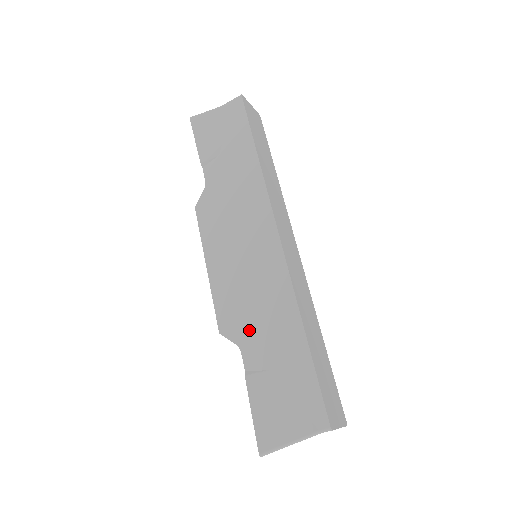
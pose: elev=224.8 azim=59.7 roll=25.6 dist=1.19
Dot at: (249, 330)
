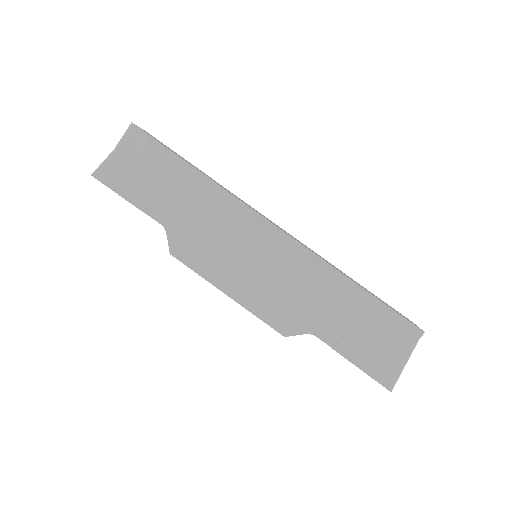
Dot at: (309, 315)
